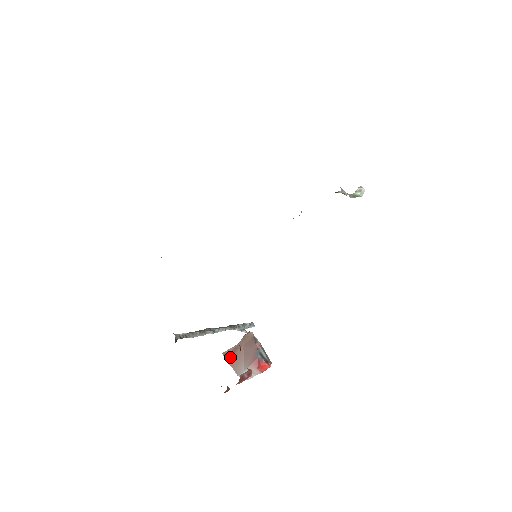
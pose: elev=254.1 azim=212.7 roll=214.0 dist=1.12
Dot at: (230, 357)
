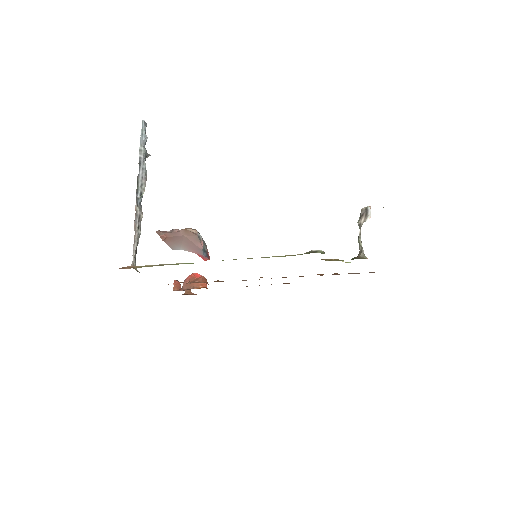
Dot at: (166, 238)
